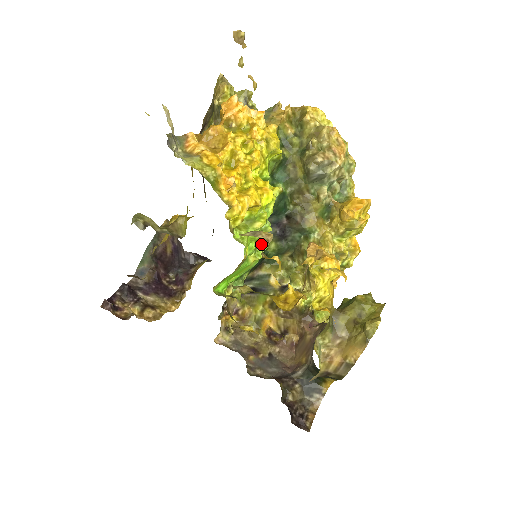
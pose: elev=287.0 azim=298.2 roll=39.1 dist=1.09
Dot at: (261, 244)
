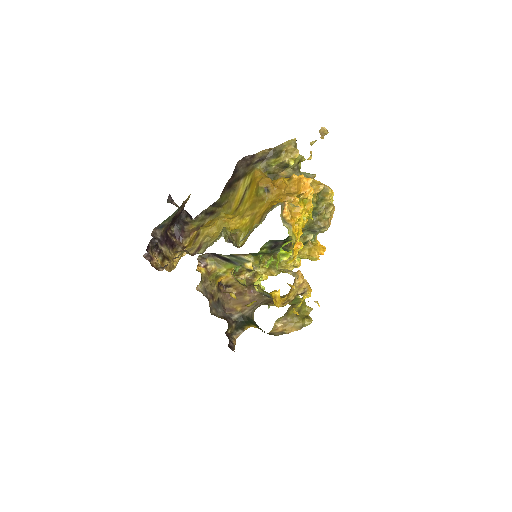
Dot at: (271, 259)
